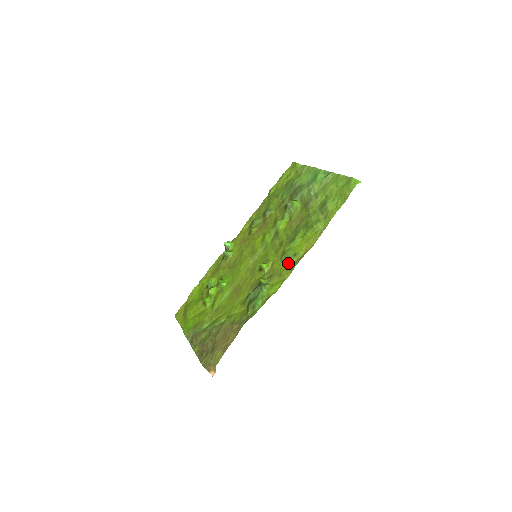
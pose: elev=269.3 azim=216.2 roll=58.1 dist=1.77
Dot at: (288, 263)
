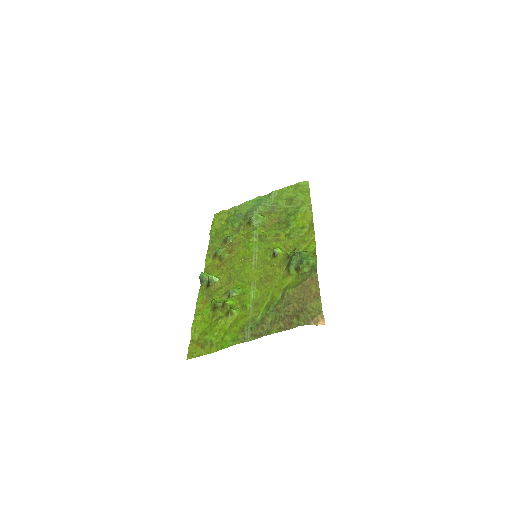
Dot at: (302, 235)
